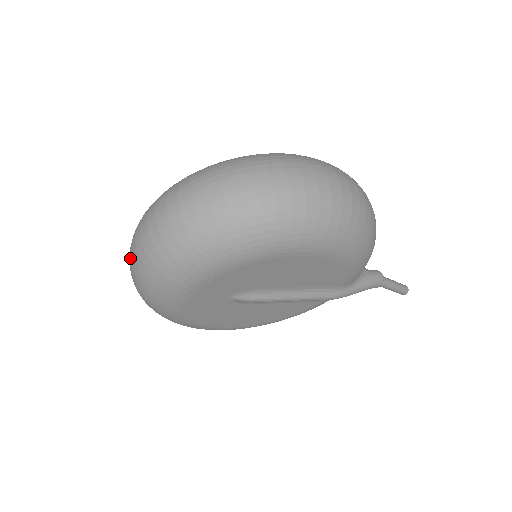
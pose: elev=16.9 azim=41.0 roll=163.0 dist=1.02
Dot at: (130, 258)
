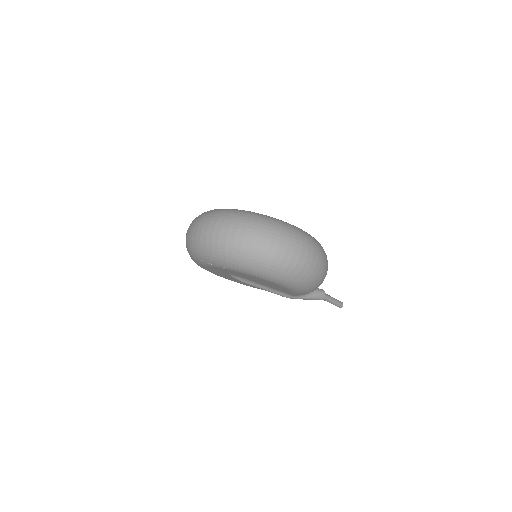
Dot at: (189, 230)
